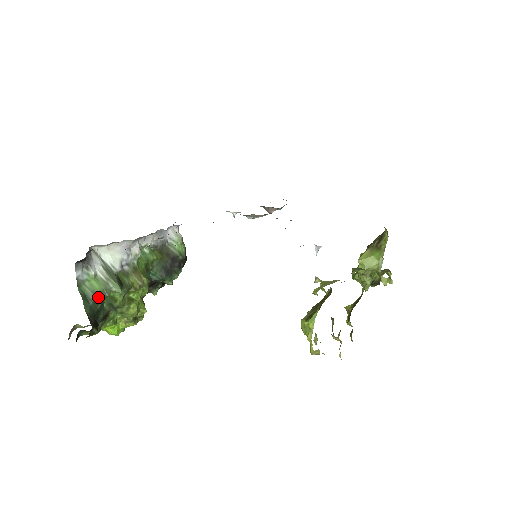
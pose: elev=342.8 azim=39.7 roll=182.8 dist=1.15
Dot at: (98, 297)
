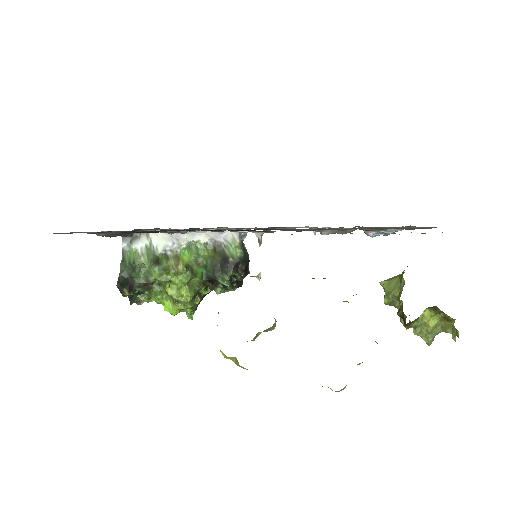
Dot at: (131, 265)
